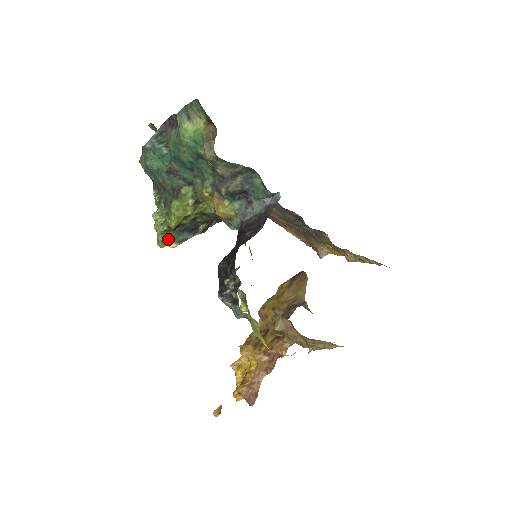
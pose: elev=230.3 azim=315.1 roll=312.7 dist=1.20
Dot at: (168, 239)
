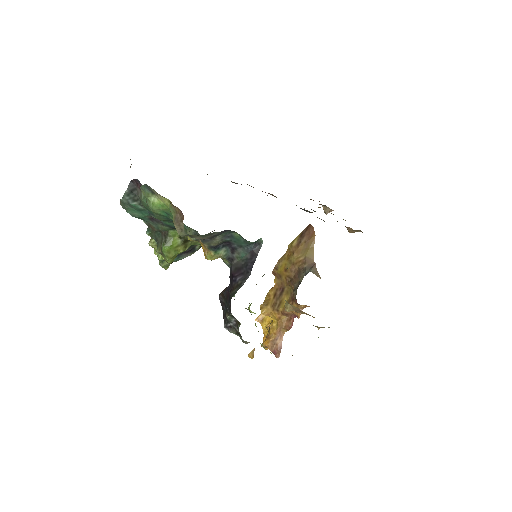
Dot at: occluded
